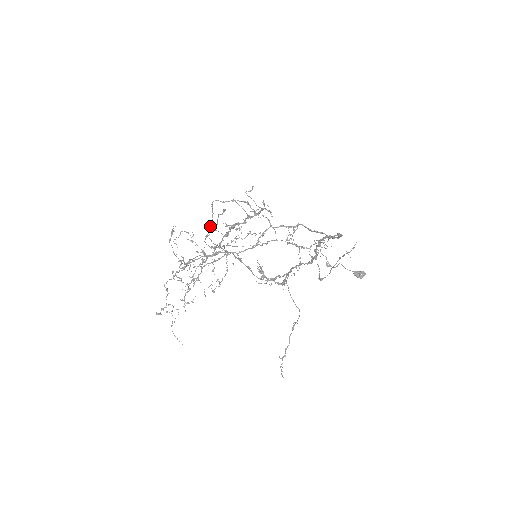
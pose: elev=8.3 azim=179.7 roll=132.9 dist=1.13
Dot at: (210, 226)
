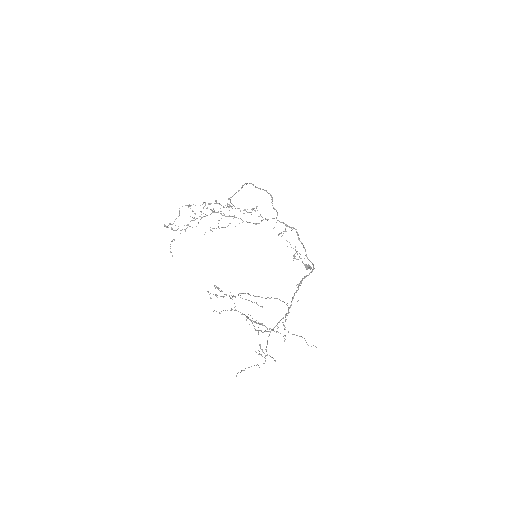
Dot at: (236, 192)
